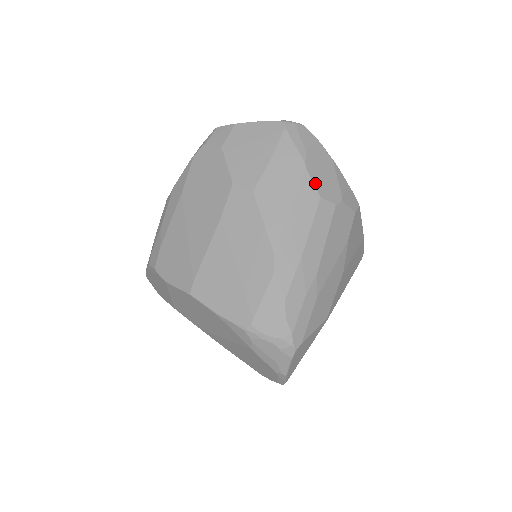
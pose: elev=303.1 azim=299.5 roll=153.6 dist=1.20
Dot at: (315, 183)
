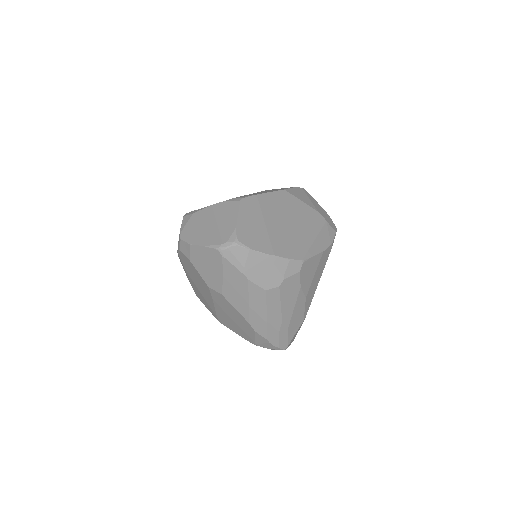
Dot at: (258, 284)
